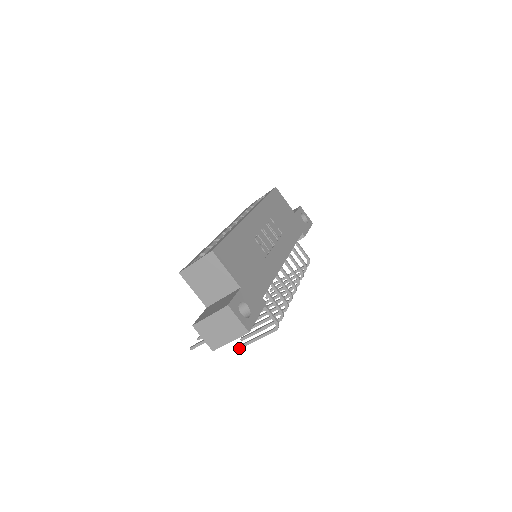
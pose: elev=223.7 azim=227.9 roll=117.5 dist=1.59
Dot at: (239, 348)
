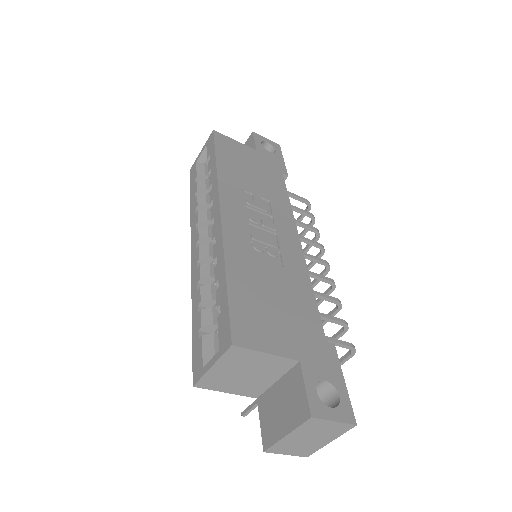
Dot at: occluded
